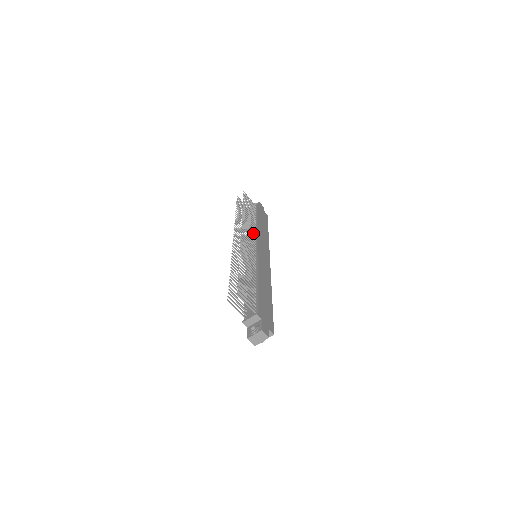
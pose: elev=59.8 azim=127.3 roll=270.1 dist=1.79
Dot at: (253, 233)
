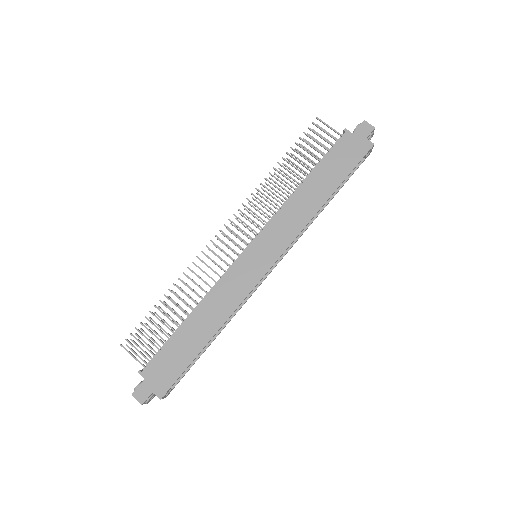
Dot at: (267, 215)
